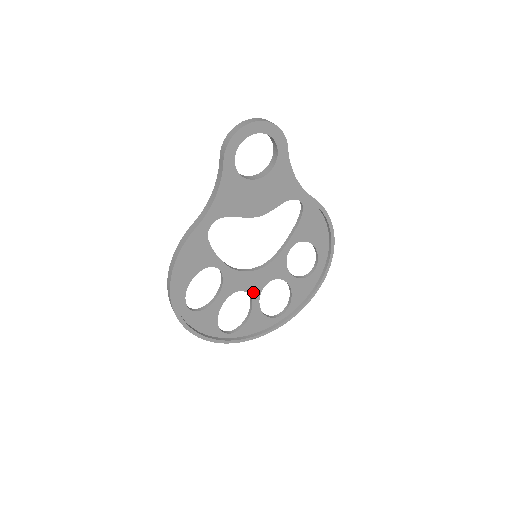
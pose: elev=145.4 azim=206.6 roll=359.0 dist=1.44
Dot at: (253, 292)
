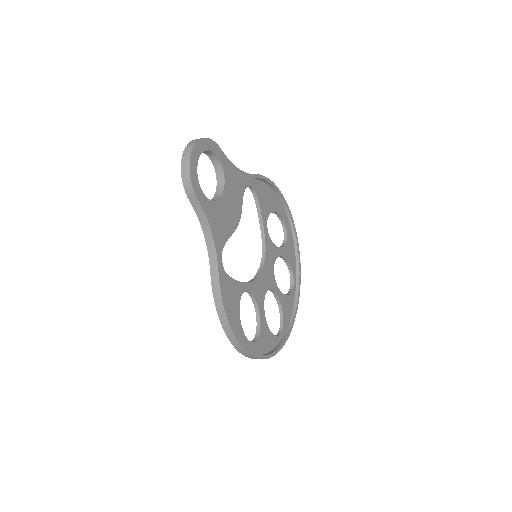
Dot at: (272, 285)
